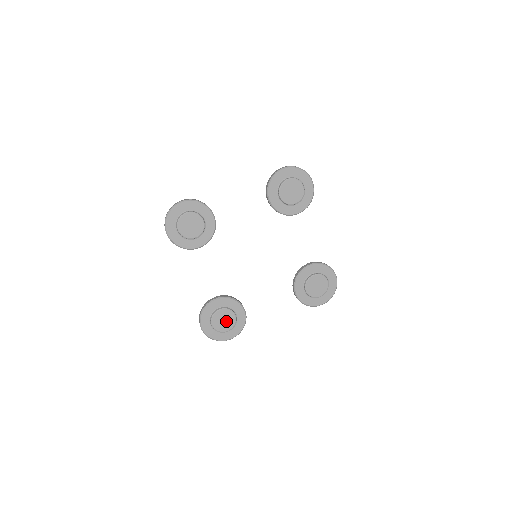
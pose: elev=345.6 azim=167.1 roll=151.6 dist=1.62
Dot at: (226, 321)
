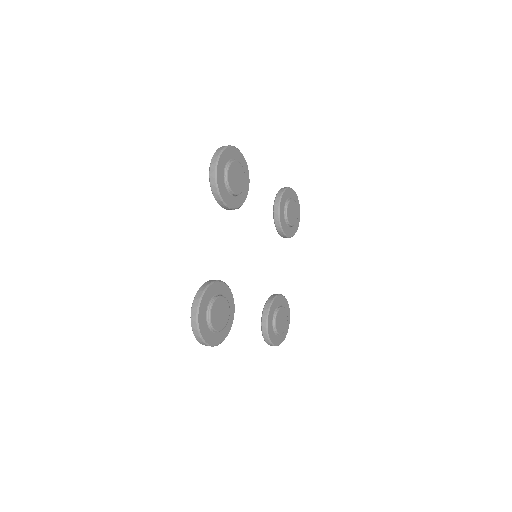
Dot at: (221, 316)
